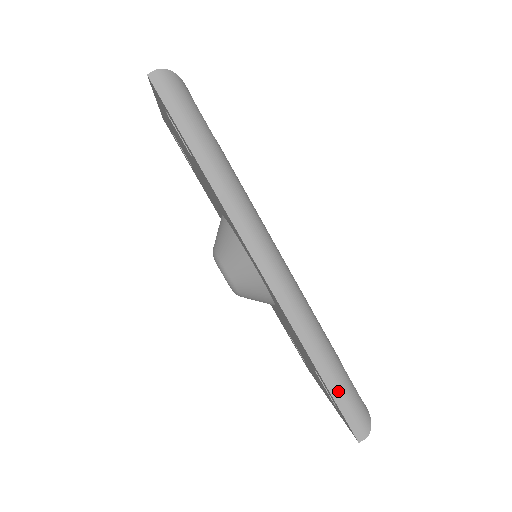
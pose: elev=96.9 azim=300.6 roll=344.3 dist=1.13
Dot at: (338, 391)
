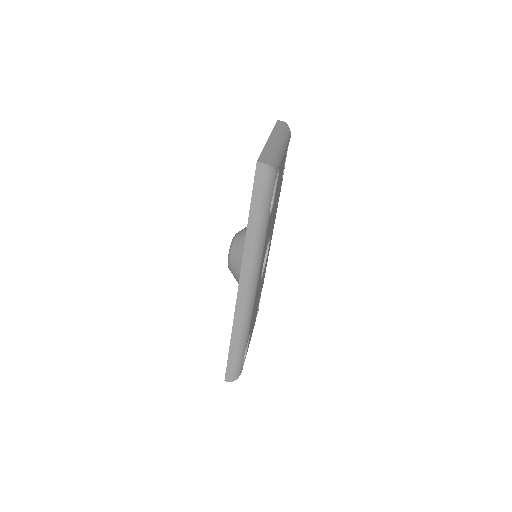
Dot at: (233, 357)
